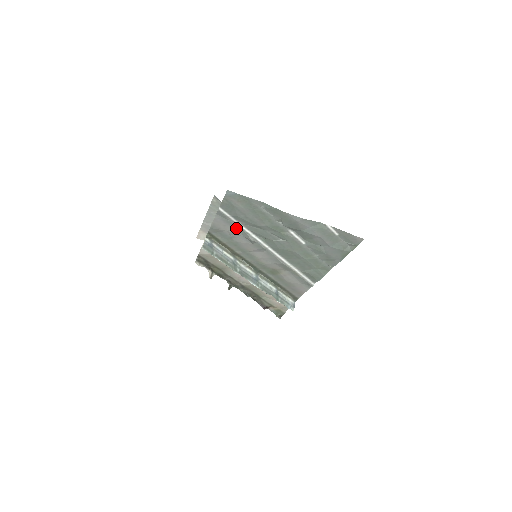
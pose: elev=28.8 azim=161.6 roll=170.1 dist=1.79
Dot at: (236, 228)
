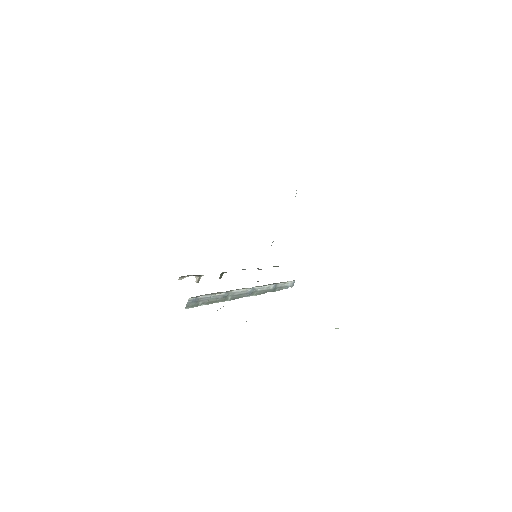
Dot at: occluded
